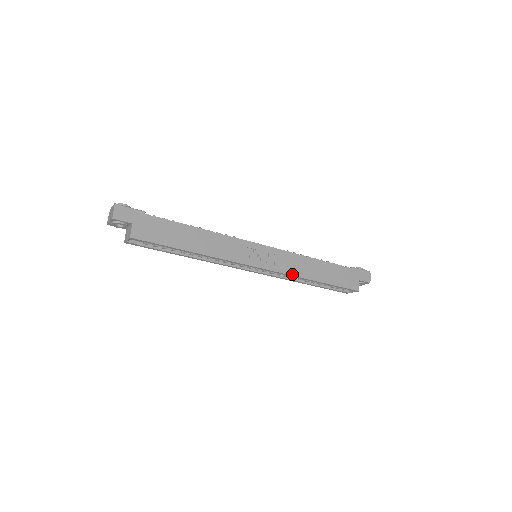
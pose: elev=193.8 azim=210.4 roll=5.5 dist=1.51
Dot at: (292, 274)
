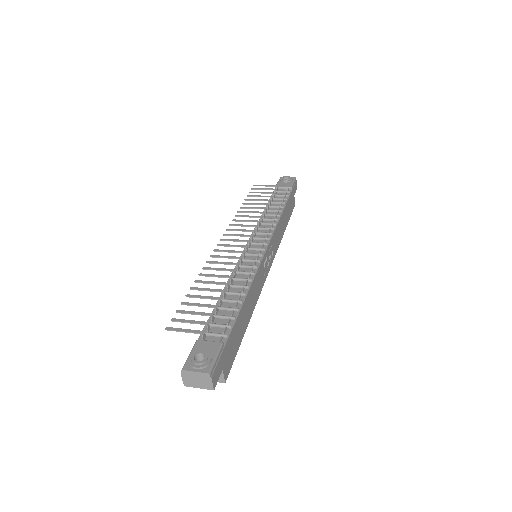
Dot at: (278, 247)
